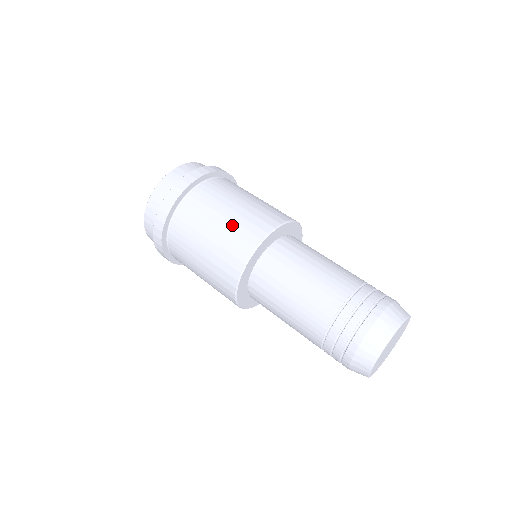
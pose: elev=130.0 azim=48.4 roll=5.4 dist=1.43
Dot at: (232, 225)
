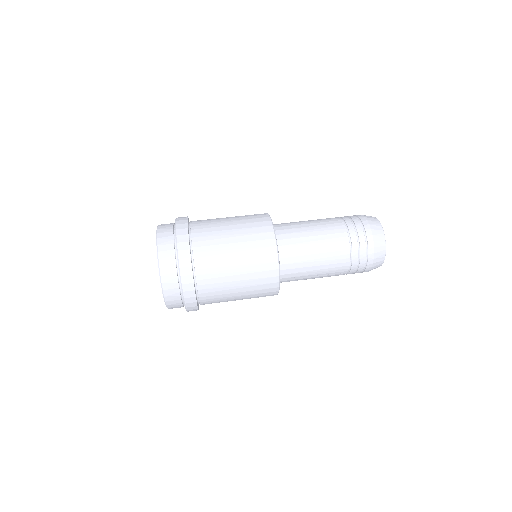
Dot at: (245, 238)
